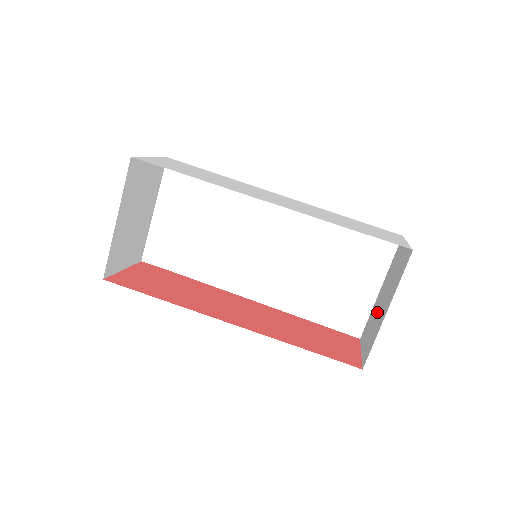
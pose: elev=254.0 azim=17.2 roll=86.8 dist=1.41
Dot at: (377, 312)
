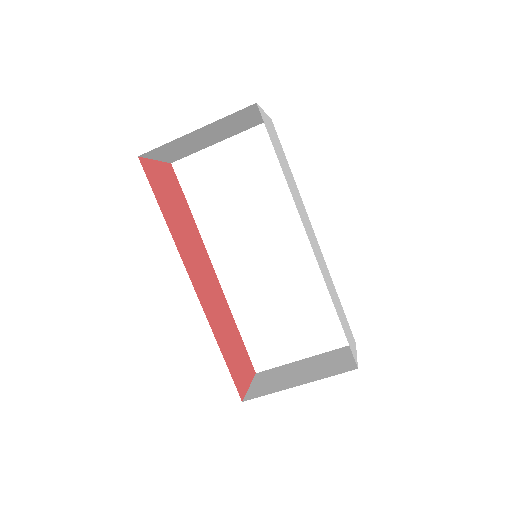
Dot at: (289, 373)
